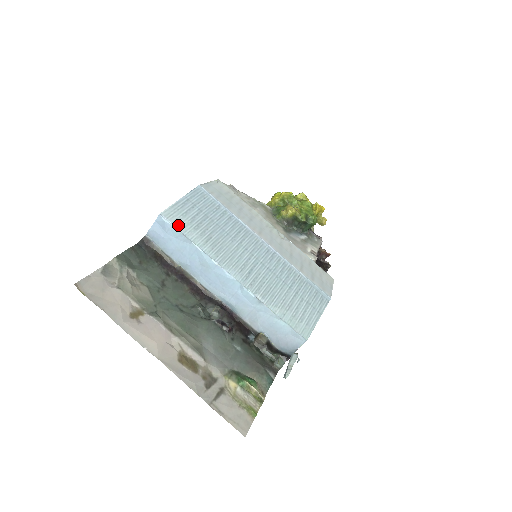
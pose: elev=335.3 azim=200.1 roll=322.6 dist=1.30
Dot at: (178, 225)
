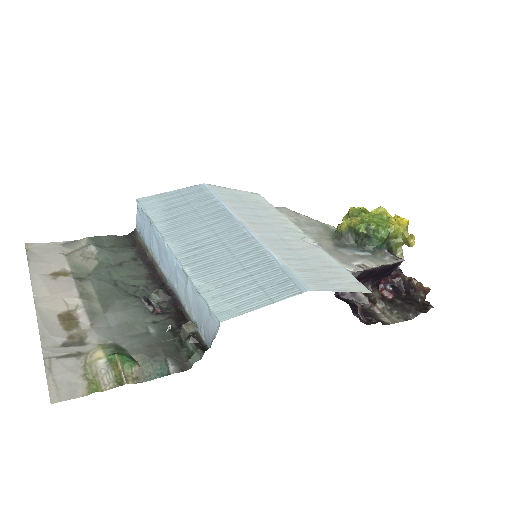
Dot at: (147, 207)
